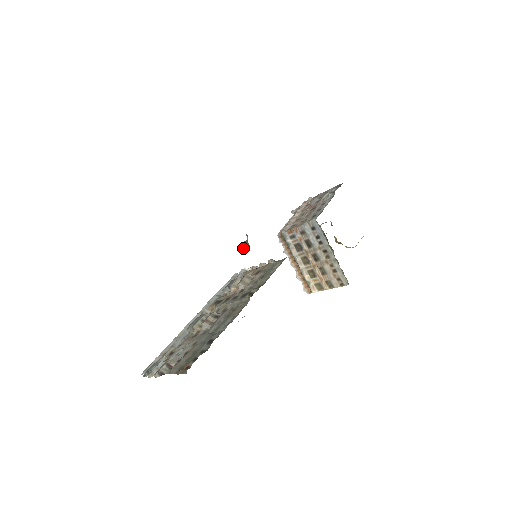
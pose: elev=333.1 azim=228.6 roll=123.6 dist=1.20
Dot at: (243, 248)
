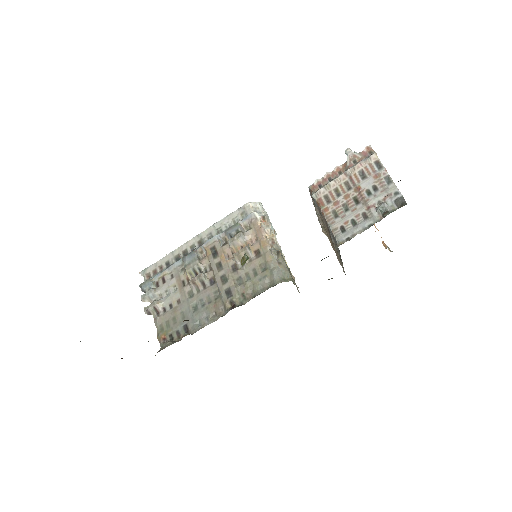
Dot at: occluded
